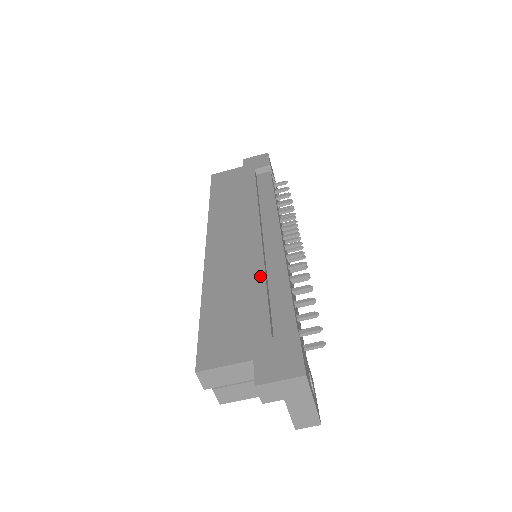
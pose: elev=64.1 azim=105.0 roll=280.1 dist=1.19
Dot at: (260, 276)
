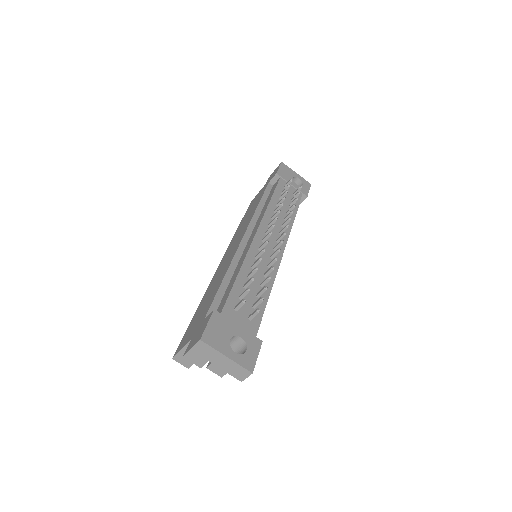
Dot at: (224, 275)
